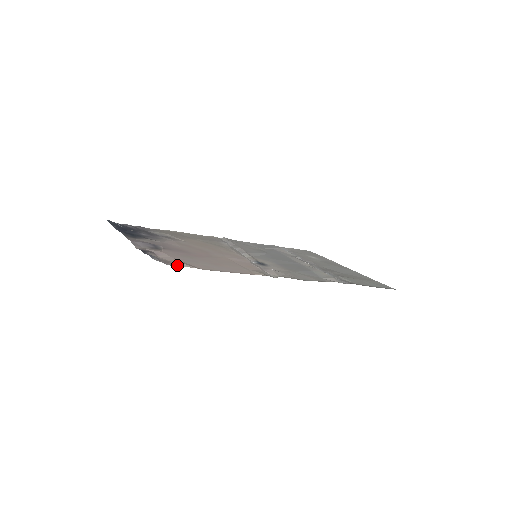
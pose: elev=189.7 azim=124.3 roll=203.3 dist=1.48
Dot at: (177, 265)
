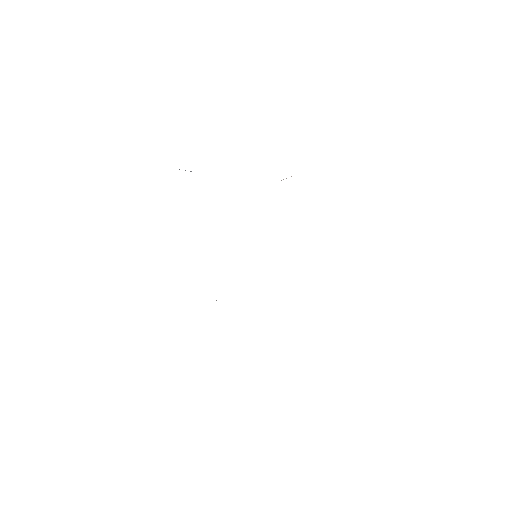
Dot at: occluded
